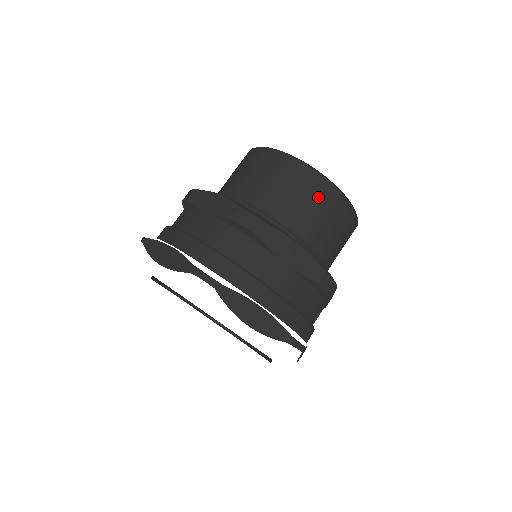
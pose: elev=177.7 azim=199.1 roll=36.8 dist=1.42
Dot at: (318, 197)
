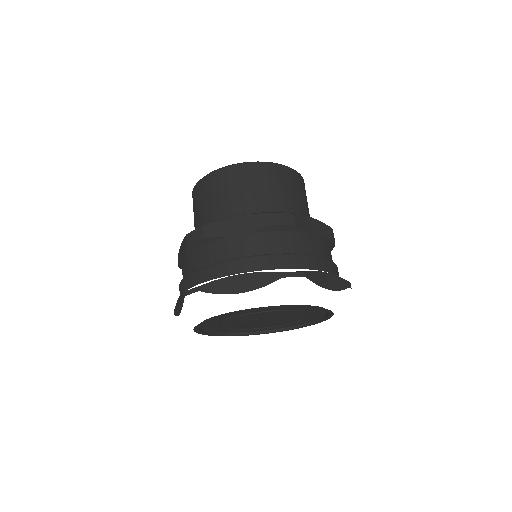
Dot at: (291, 182)
